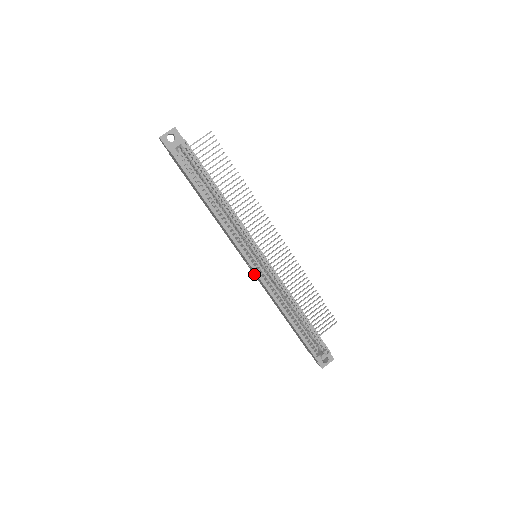
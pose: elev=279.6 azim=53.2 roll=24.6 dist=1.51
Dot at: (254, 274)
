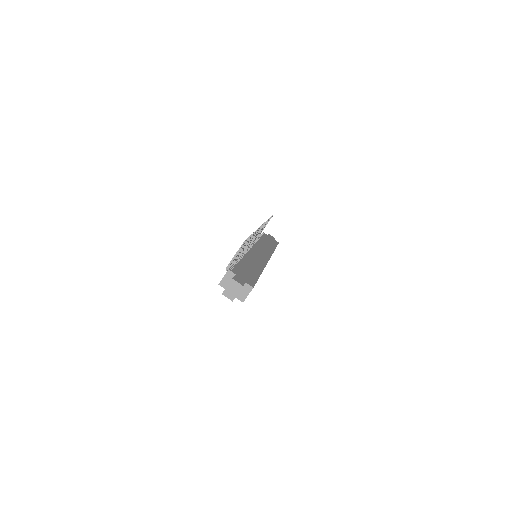
Dot at: occluded
